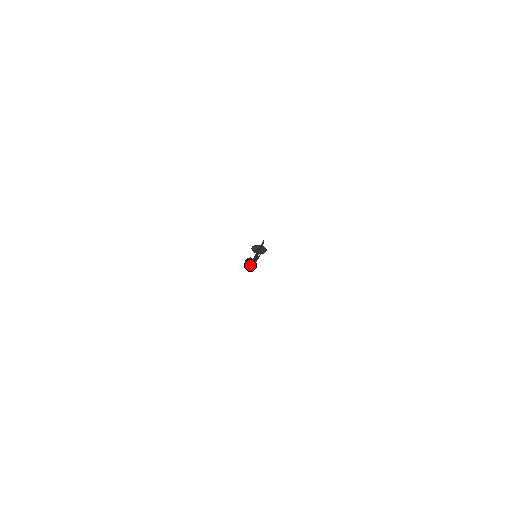
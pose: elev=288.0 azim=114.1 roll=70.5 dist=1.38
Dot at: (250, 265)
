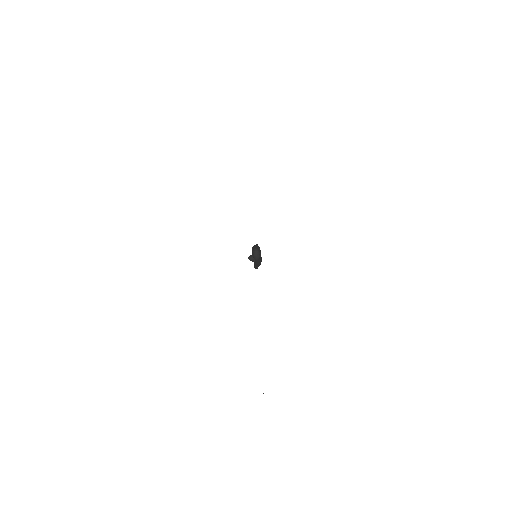
Dot at: (259, 251)
